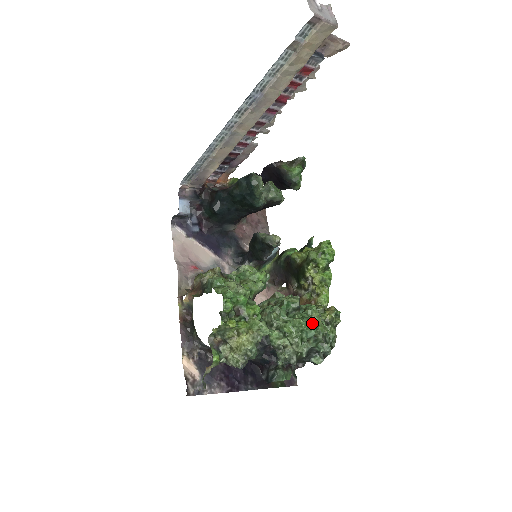
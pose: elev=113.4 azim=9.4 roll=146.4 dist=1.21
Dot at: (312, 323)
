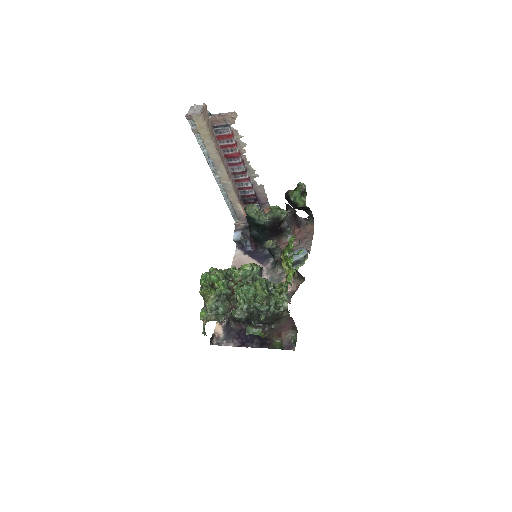
Dot at: (250, 289)
